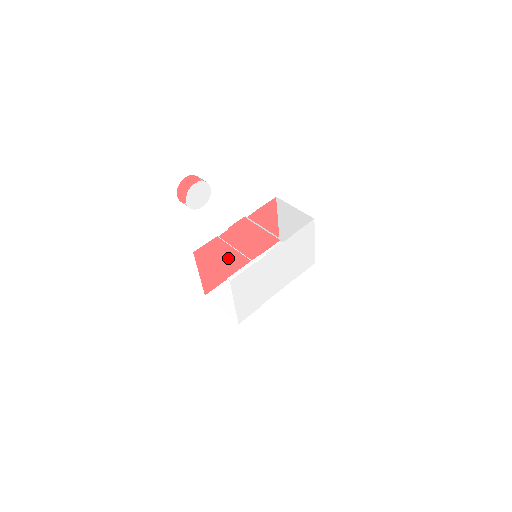
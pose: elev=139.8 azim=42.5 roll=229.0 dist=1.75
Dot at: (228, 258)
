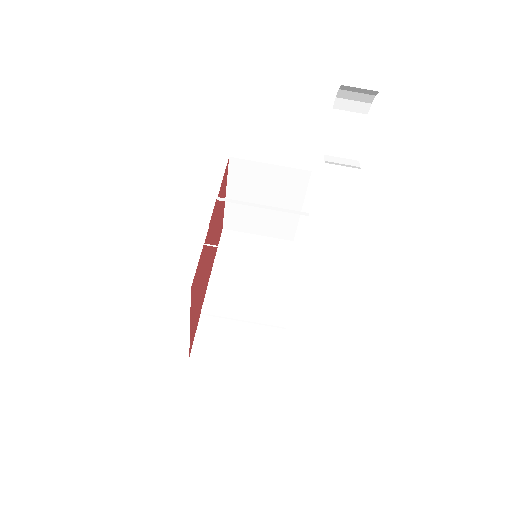
Dot at: (203, 278)
